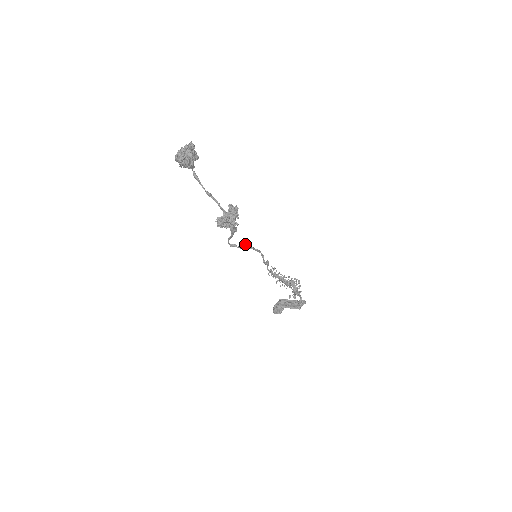
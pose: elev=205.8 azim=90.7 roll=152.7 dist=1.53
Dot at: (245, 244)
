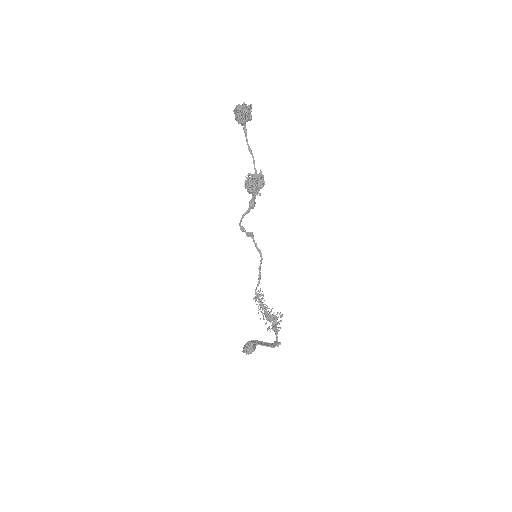
Dot at: occluded
